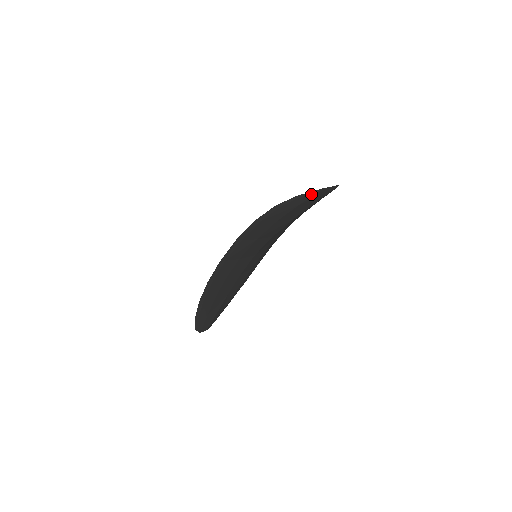
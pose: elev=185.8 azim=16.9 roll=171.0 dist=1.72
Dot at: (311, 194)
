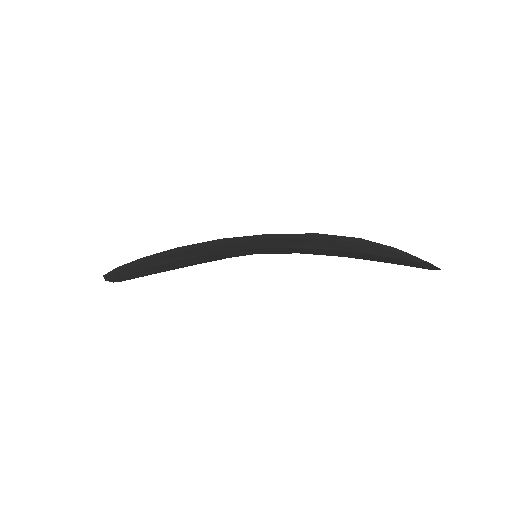
Dot at: (410, 258)
